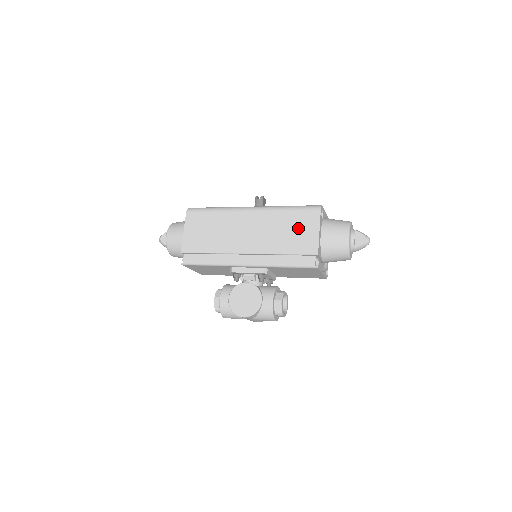
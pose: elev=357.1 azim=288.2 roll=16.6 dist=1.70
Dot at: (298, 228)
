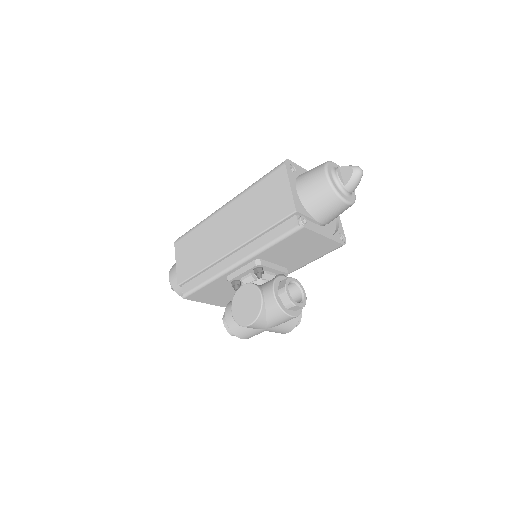
Dot at: (269, 196)
